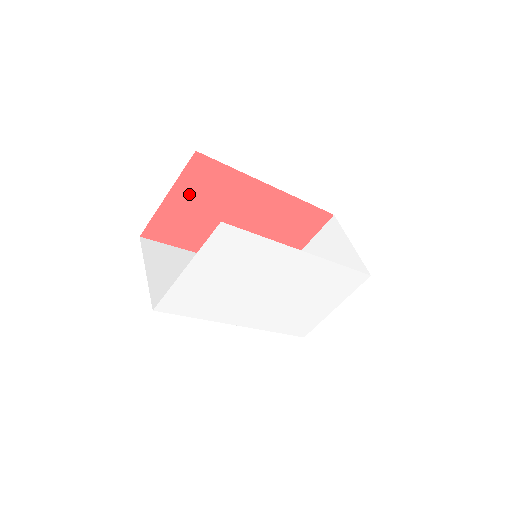
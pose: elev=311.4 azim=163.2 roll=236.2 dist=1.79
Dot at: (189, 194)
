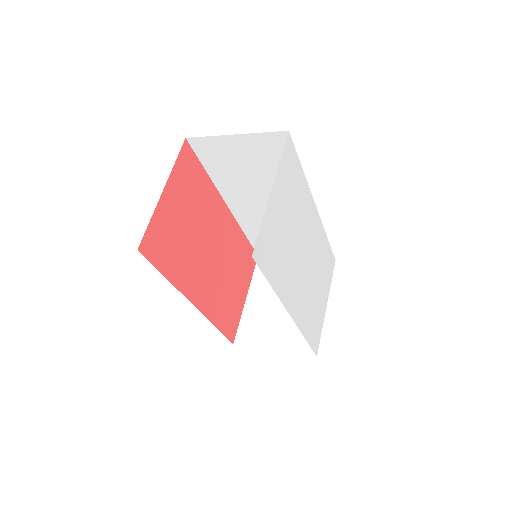
Dot at: (179, 194)
